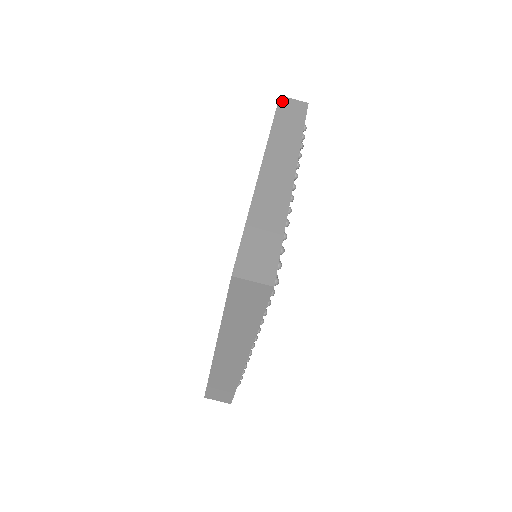
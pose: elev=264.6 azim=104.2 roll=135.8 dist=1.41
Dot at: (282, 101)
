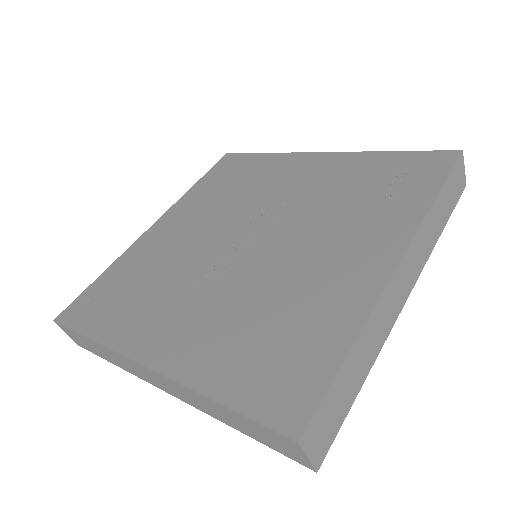
Dot at: (460, 162)
